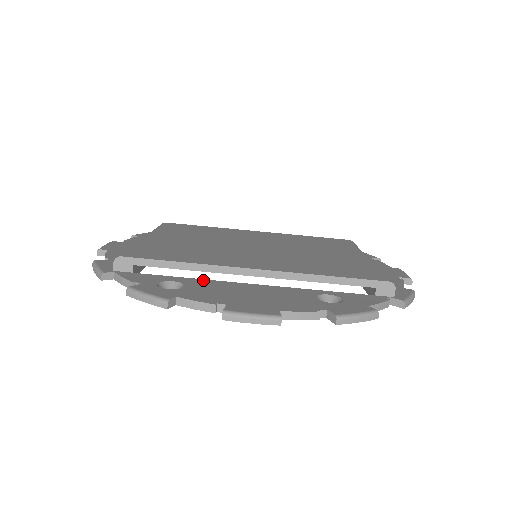
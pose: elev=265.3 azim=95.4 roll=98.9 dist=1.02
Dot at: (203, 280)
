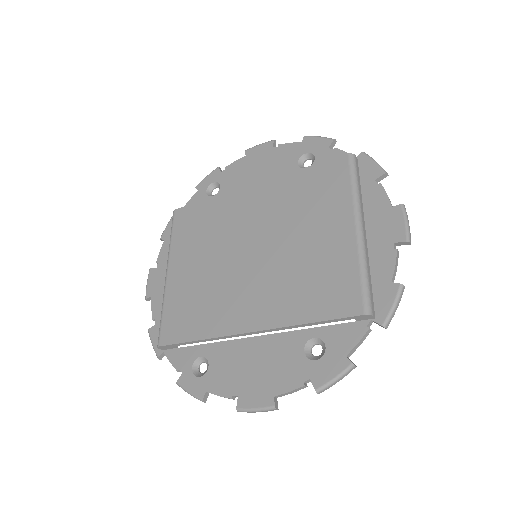
Dot at: (220, 345)
